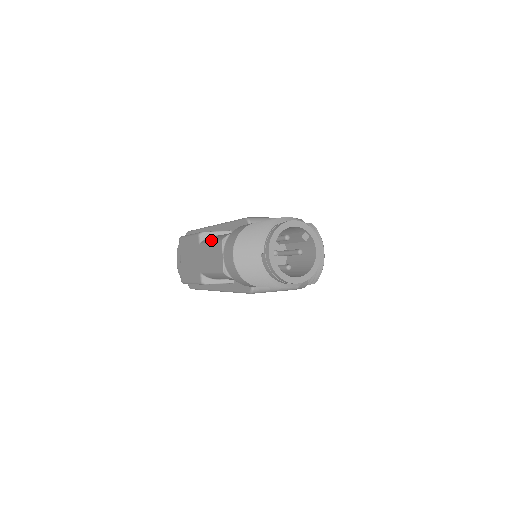
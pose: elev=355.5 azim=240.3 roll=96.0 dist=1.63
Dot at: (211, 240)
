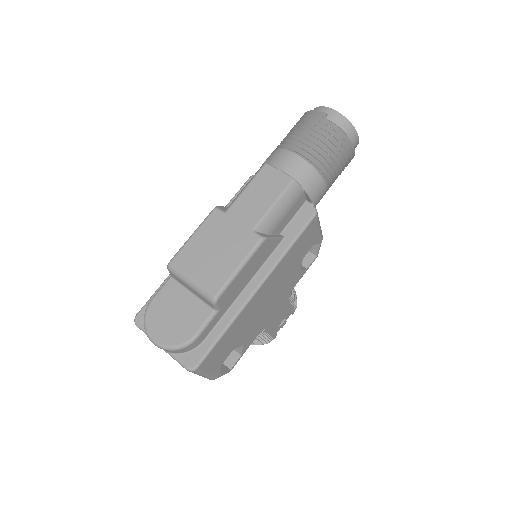
Dot at: (244, 187)
